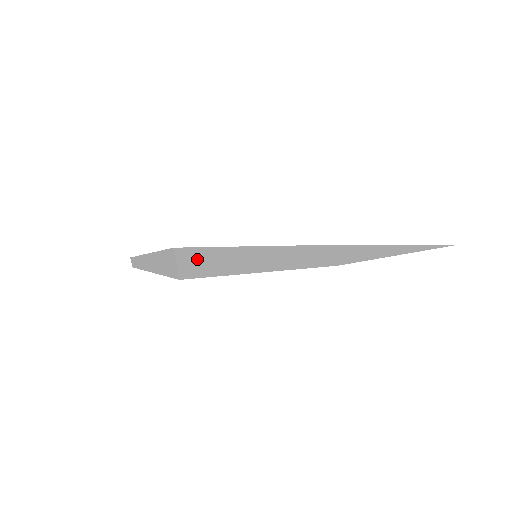
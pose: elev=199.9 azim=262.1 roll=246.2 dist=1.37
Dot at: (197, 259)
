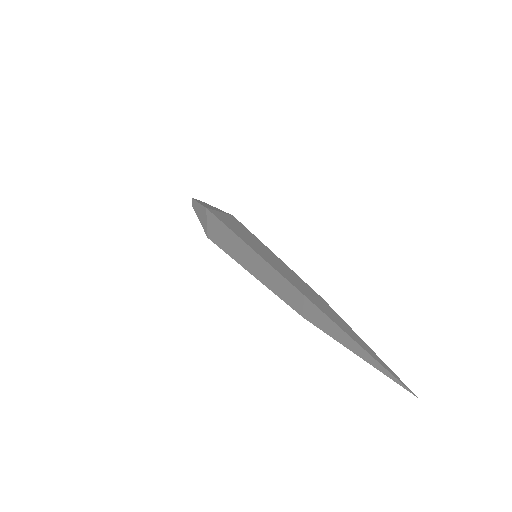
Dot at: (217, 228)
